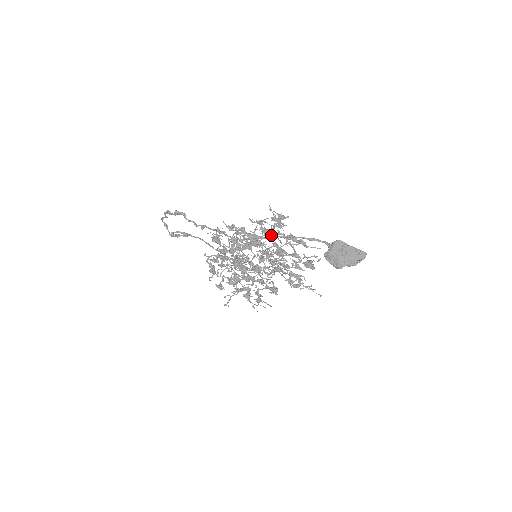
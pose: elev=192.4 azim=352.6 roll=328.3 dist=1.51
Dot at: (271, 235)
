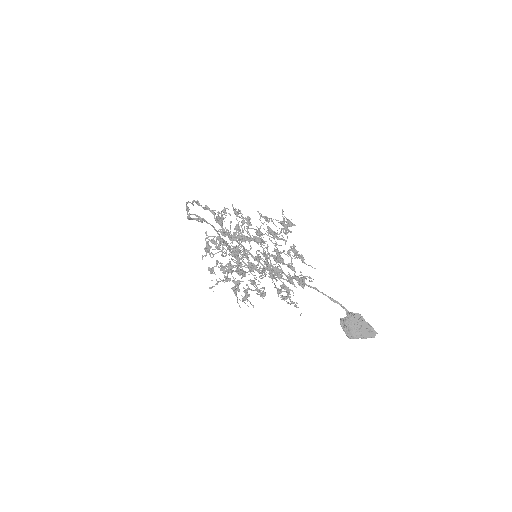
Dot at: (297, 278)
